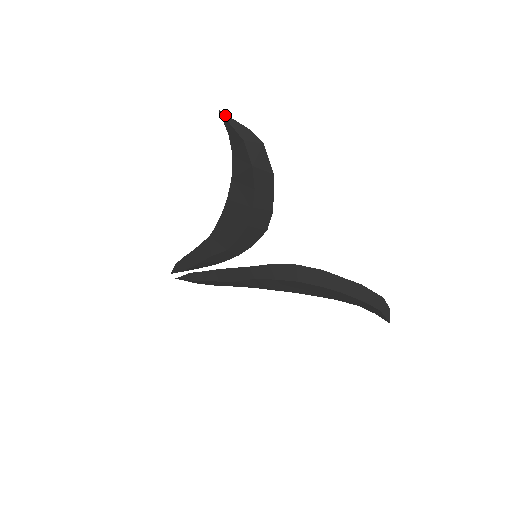
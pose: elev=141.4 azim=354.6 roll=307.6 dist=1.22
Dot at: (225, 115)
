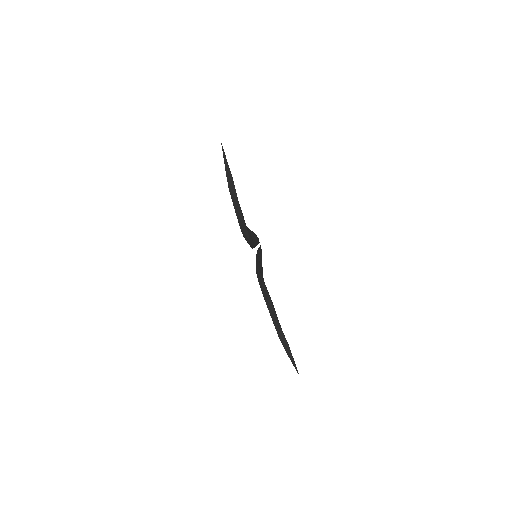
Dot at: (222, 147)
